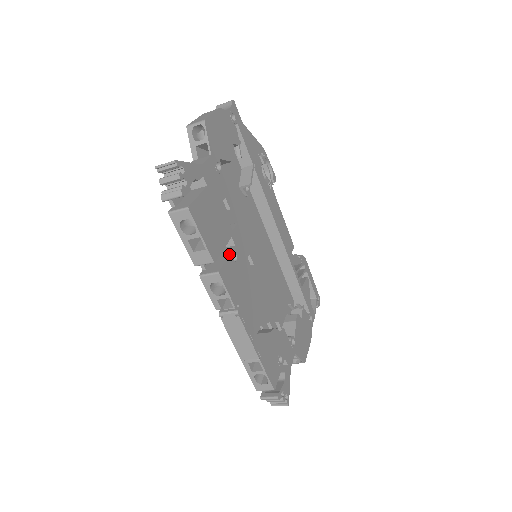
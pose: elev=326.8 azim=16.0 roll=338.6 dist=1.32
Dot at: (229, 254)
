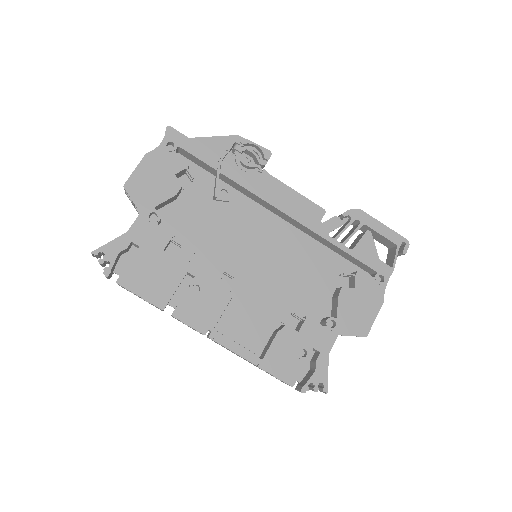
Dot at: (186, 290)
